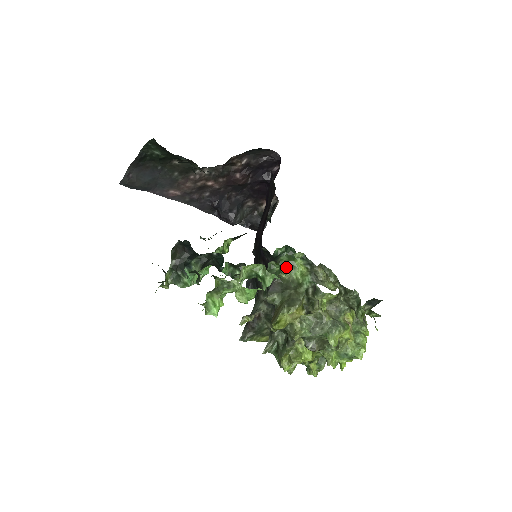
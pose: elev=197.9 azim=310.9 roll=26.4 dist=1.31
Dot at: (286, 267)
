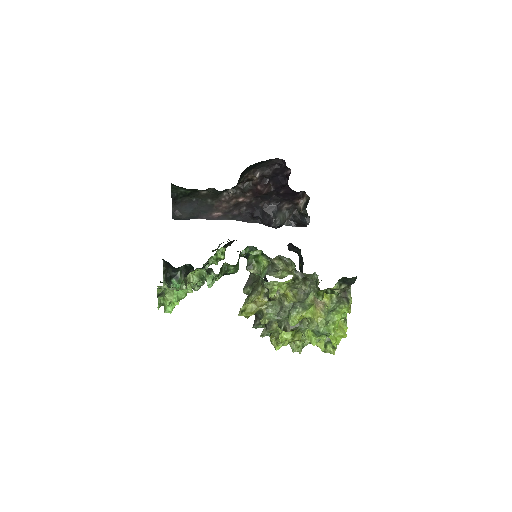
Dot at: (253, 264)
